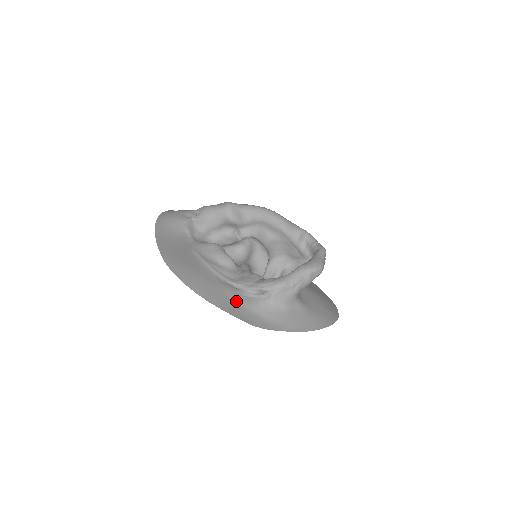
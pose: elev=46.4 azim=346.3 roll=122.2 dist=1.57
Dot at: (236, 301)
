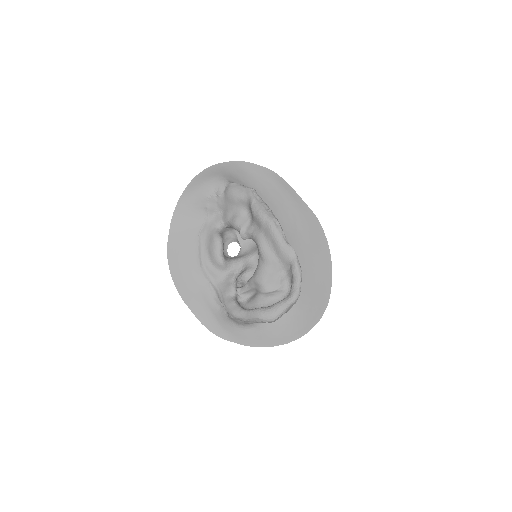
Dot at: (206, 304)
